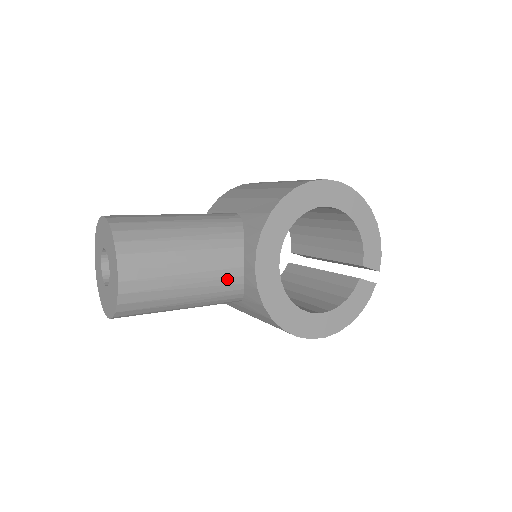
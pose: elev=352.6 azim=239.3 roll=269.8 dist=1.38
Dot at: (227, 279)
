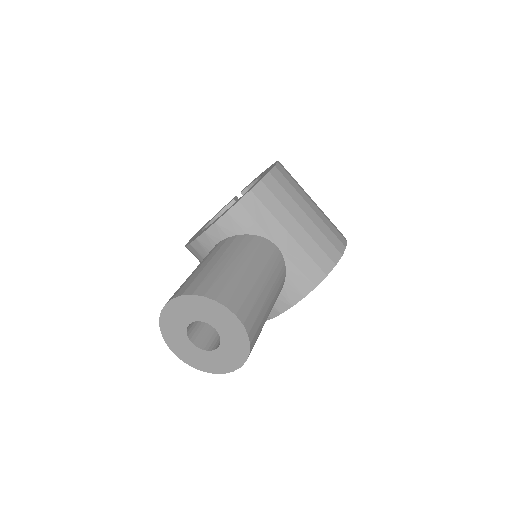
Dot at: occluded
